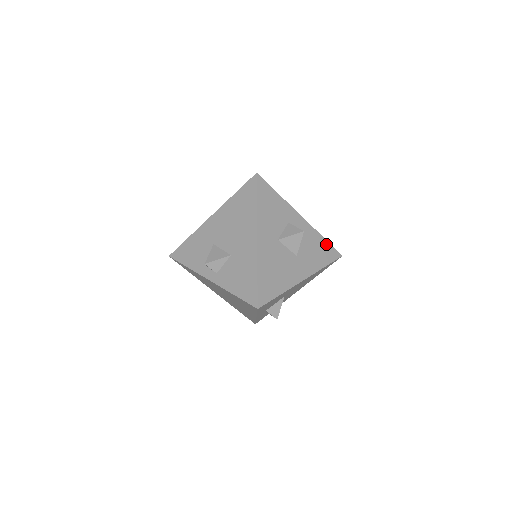
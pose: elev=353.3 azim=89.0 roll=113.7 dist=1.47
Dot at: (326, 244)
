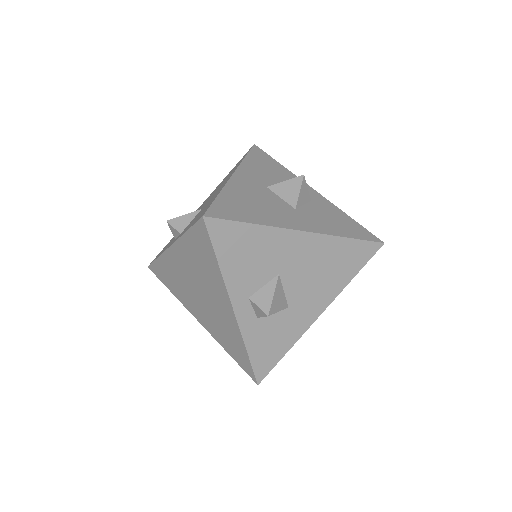
Dot at: (353, 223)
